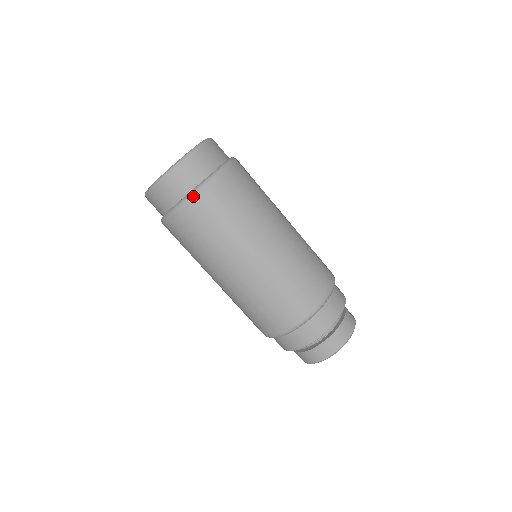
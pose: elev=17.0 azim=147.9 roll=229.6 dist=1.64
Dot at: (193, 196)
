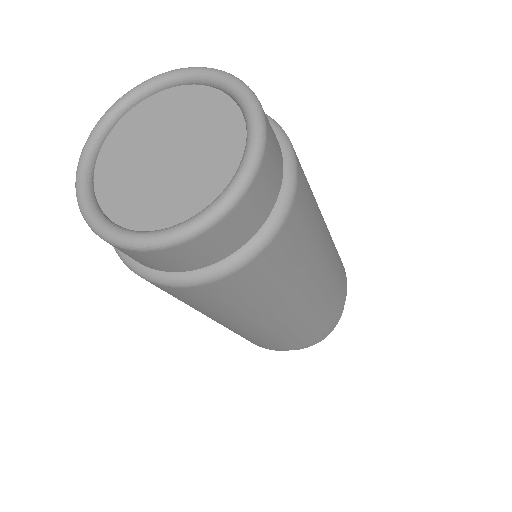
Dot at: (245, 264)
